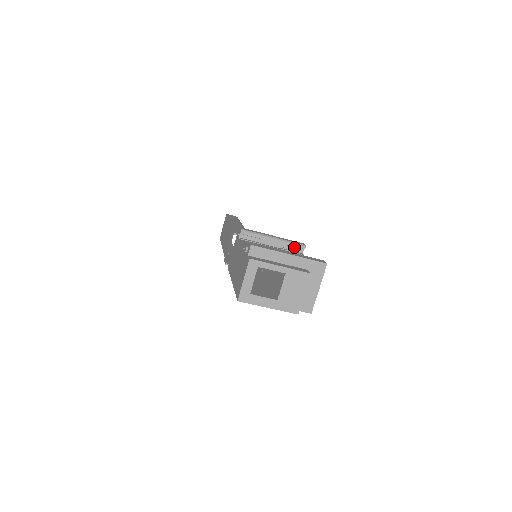
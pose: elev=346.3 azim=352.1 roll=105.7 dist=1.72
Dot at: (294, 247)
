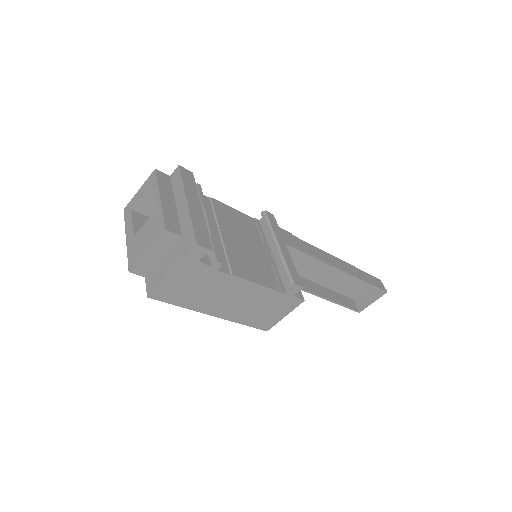
Dot at: occluded
